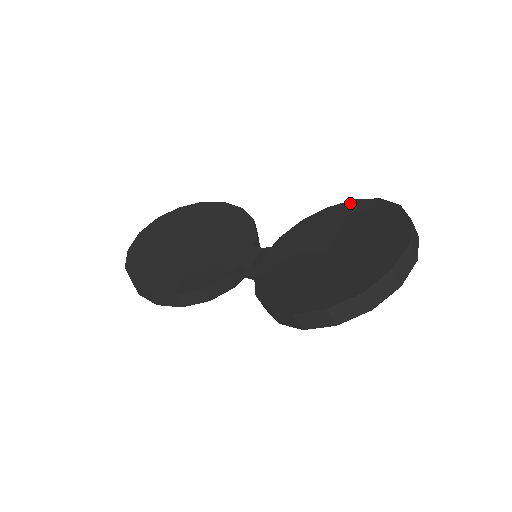
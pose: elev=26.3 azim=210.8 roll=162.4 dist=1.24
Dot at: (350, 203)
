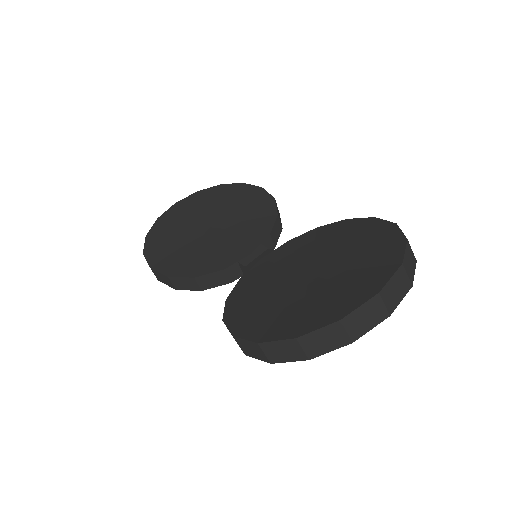
Dot at: (368, 220)
